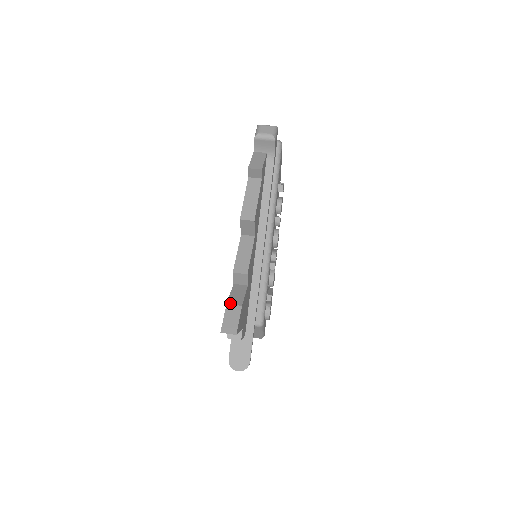
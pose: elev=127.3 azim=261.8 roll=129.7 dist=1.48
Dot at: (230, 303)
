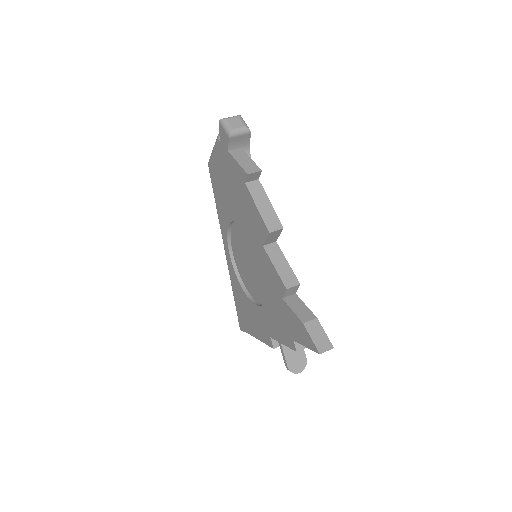
Dot at: (305, 321)
